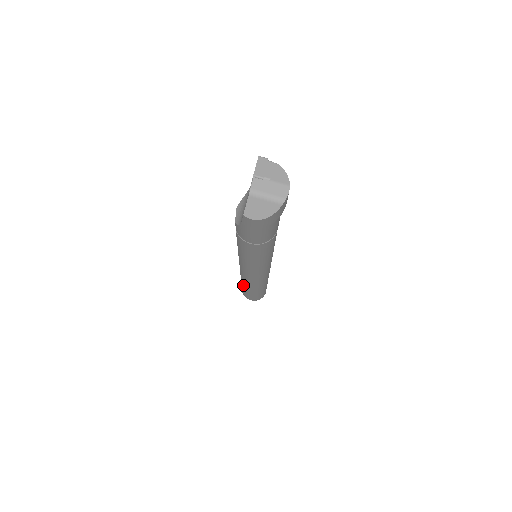
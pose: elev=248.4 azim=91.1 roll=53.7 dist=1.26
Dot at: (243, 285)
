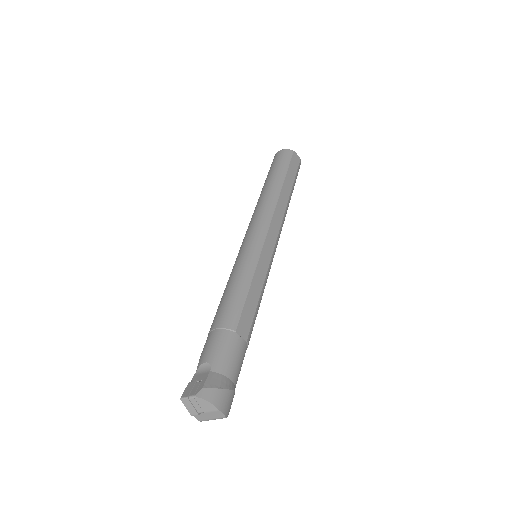
Dot at: occluded
